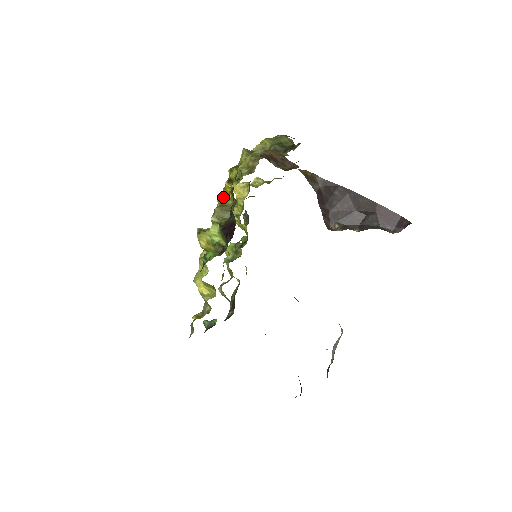
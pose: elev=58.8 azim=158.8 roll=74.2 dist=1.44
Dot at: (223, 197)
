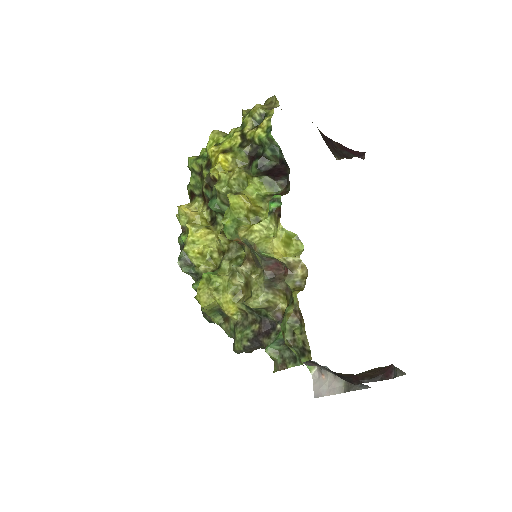
Dot at: (222, 172)
